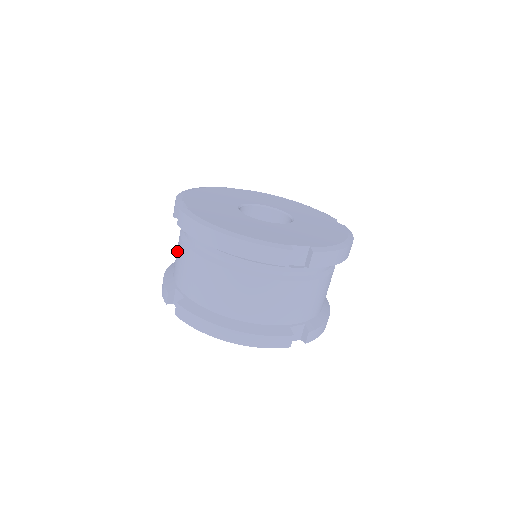
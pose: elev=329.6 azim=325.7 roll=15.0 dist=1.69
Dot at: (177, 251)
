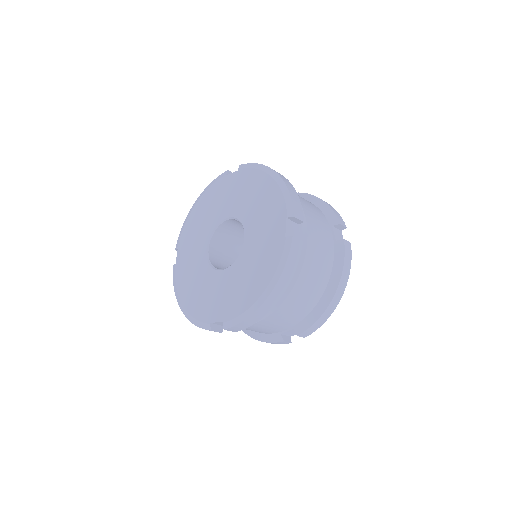
Dot at: occluded
